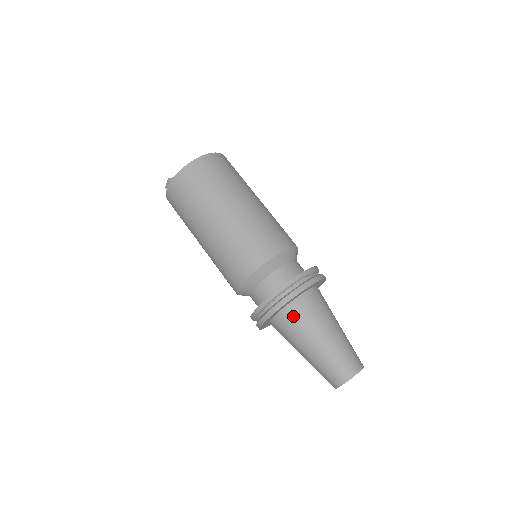
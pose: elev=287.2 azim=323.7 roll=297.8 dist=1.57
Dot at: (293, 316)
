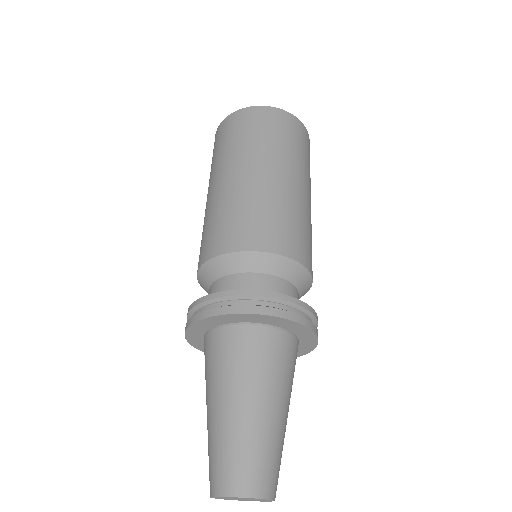
Dot at: (215, 346)
